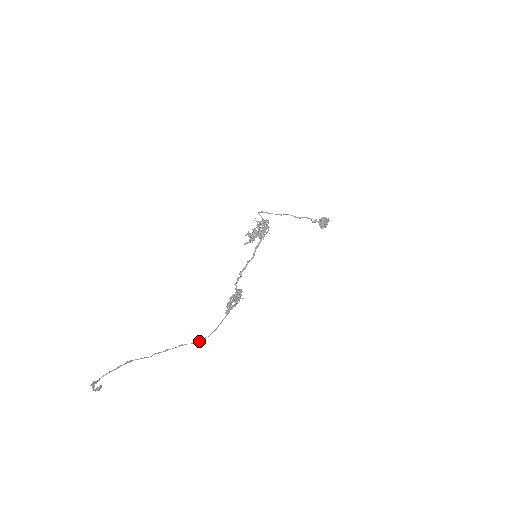
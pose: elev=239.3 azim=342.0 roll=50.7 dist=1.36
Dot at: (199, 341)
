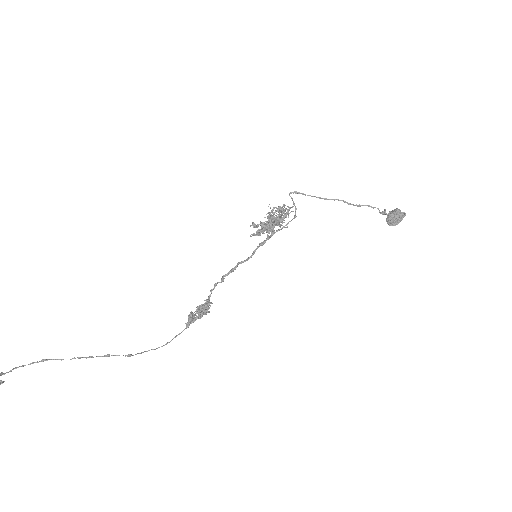
Dot at: (136, 354)
